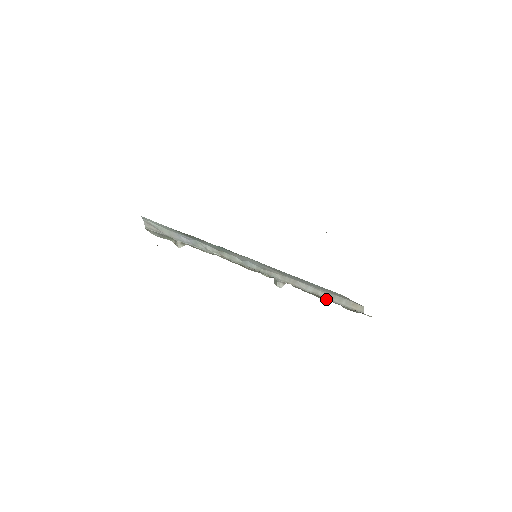
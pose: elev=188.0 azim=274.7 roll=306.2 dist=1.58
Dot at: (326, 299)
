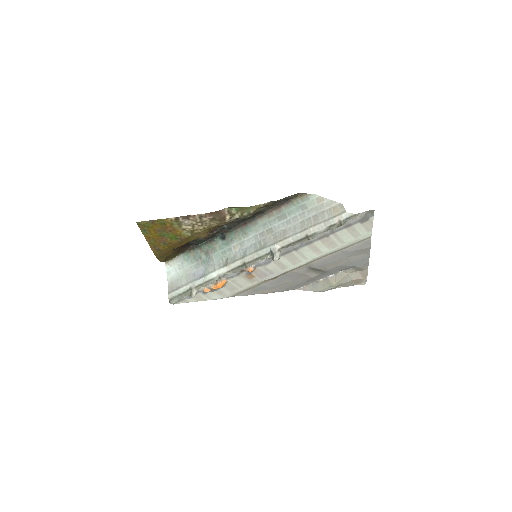
Dot at: (315, 234)
